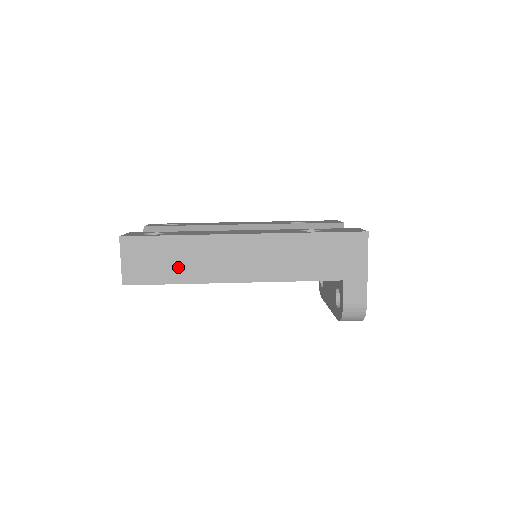
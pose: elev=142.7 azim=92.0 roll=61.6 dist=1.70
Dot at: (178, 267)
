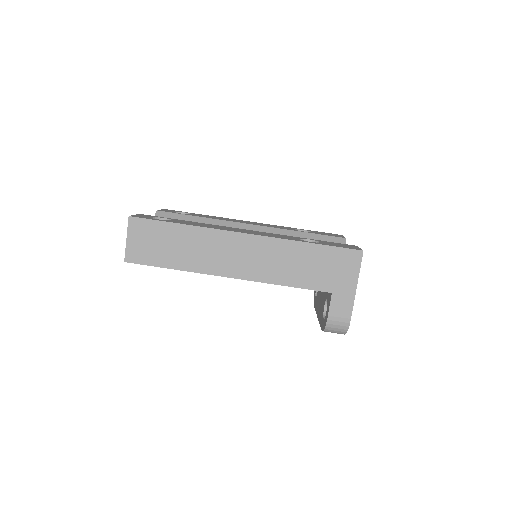
Dot at: (178, 254)
